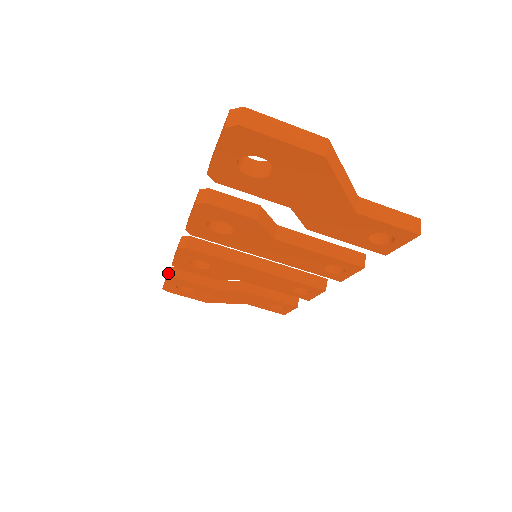
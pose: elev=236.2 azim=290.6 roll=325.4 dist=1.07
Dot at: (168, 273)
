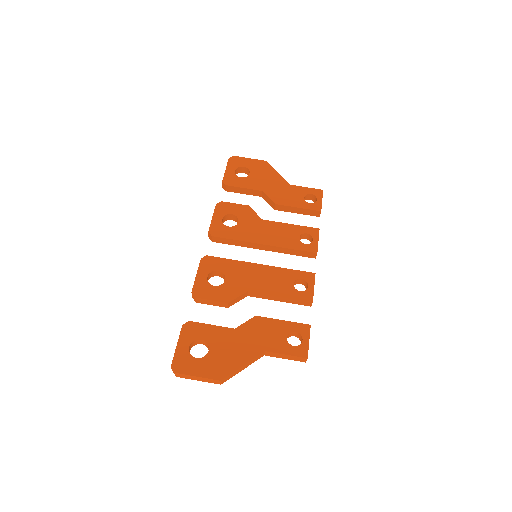
Dot at: (183, 326)
